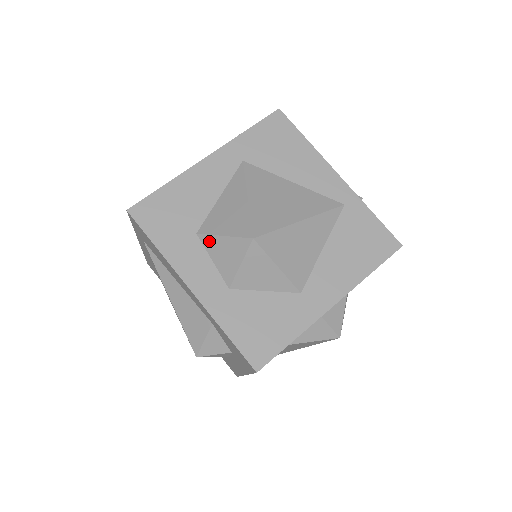
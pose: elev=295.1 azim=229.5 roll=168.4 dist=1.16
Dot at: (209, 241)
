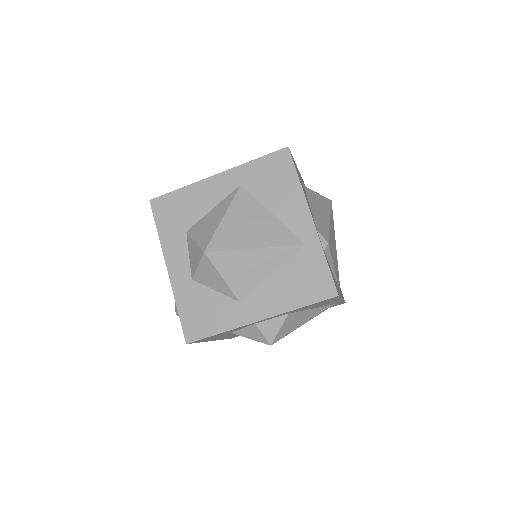
Dot at: (190, 241)
